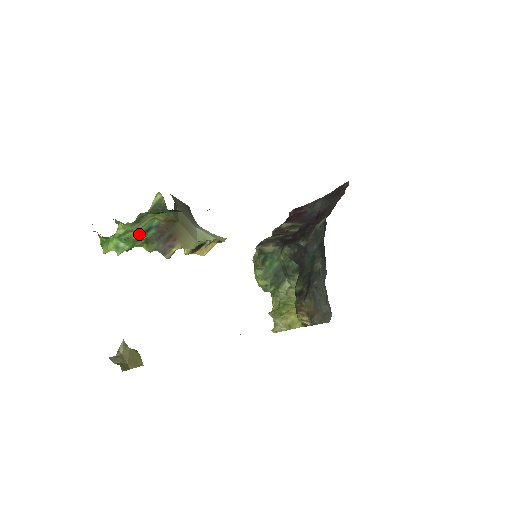
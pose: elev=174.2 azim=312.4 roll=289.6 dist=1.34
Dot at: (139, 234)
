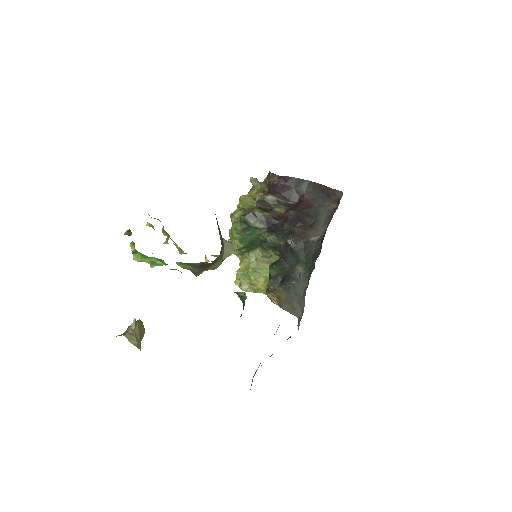
Dot at: occluded
